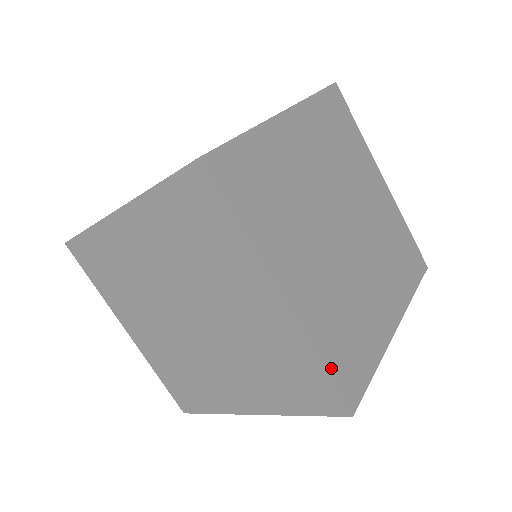
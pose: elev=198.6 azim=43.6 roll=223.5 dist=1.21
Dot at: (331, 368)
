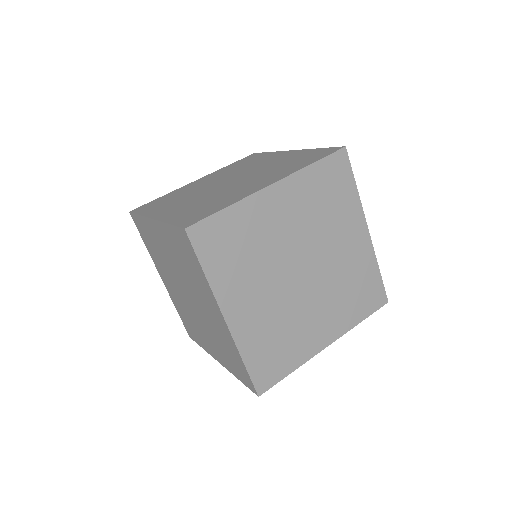
Dot at: (251, 366)
